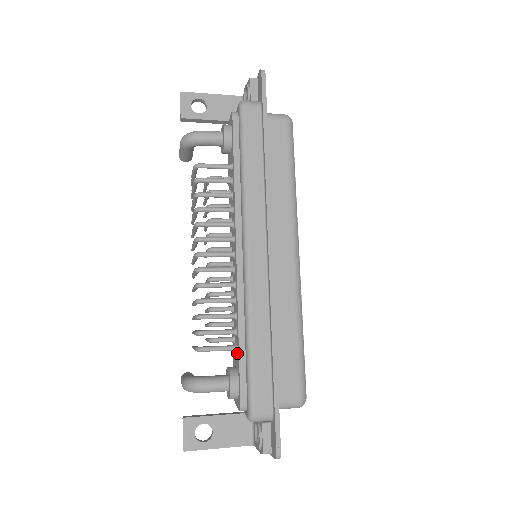
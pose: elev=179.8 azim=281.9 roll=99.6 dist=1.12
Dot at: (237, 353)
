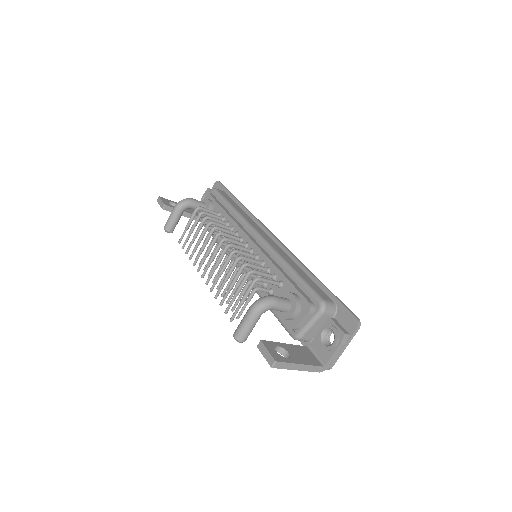
Dot at: (283, 284)
